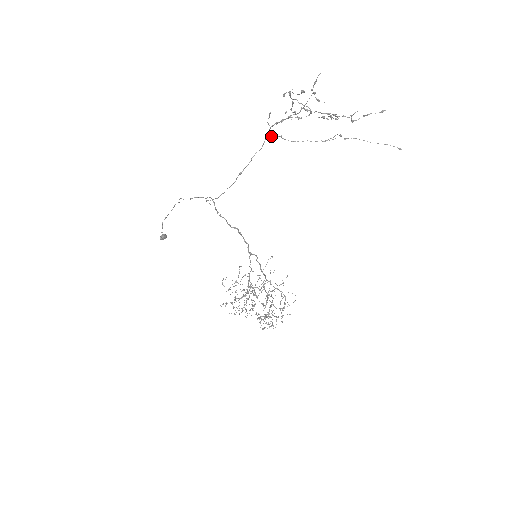
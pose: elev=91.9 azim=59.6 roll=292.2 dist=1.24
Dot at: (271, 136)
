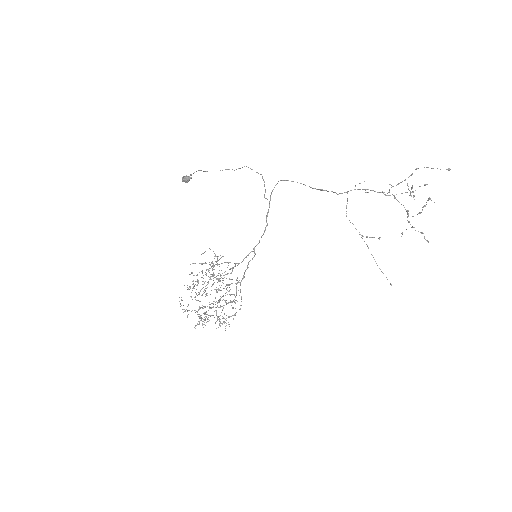
Dot at: occluded
